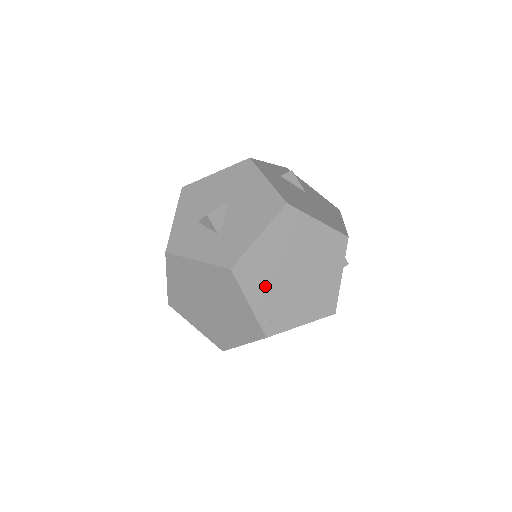
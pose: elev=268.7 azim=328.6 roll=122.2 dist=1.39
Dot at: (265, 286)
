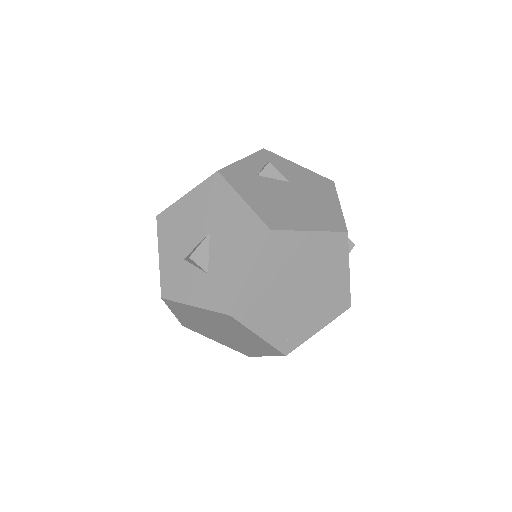
Dot at: (271, 314)
